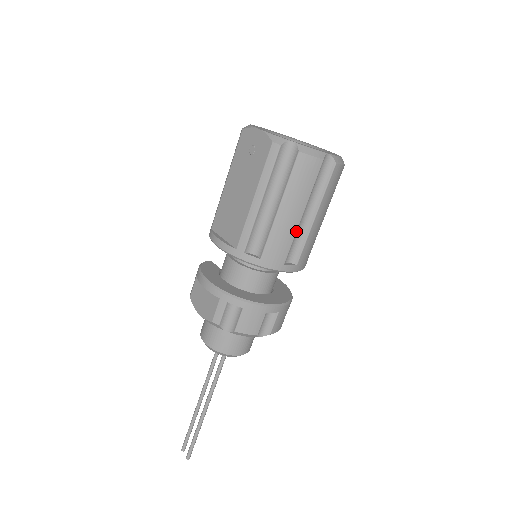
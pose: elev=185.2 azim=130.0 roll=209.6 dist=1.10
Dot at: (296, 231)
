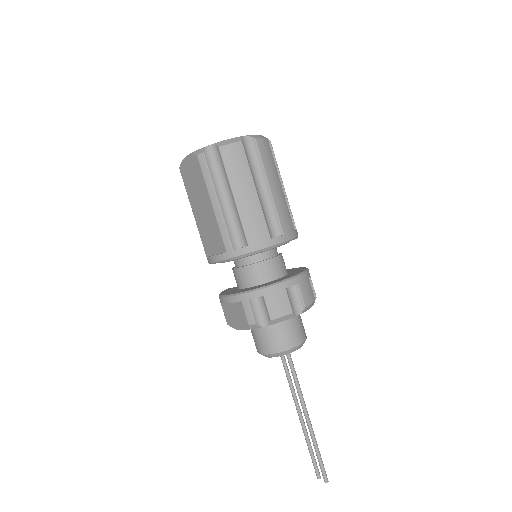
Dot at: (261, 207)
